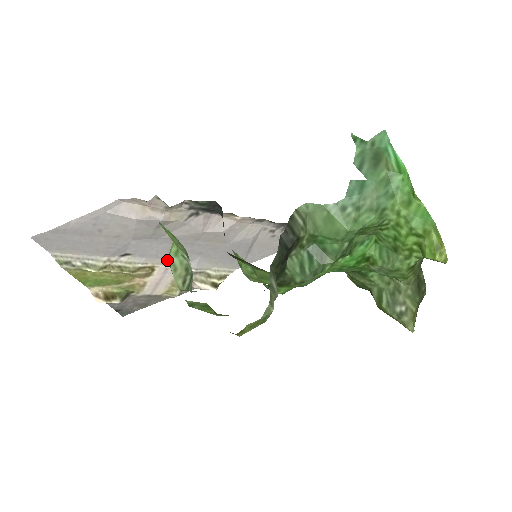
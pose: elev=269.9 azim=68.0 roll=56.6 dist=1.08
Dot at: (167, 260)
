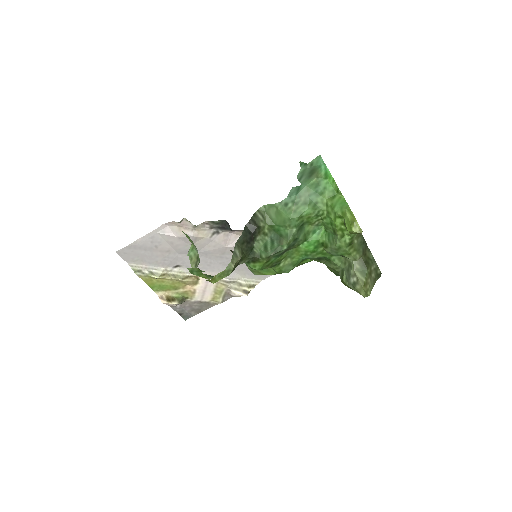
Dot at: (187, 254)
